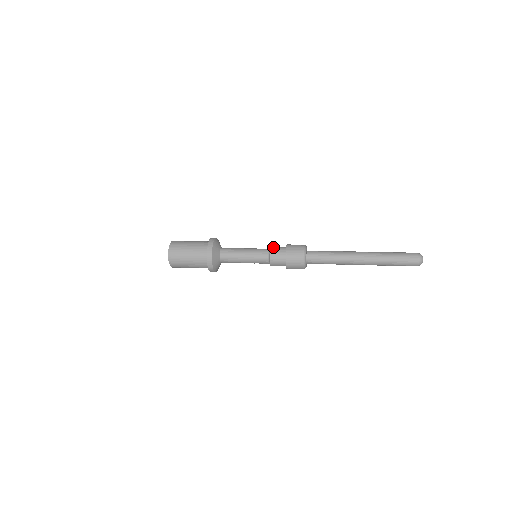
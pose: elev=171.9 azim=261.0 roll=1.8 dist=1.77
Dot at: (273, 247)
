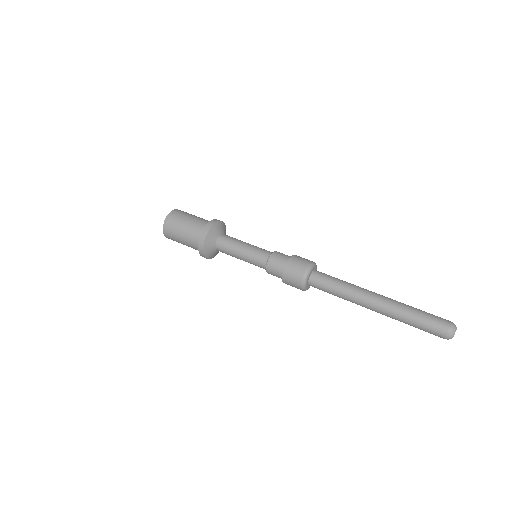
Dot at: (271, 260)
